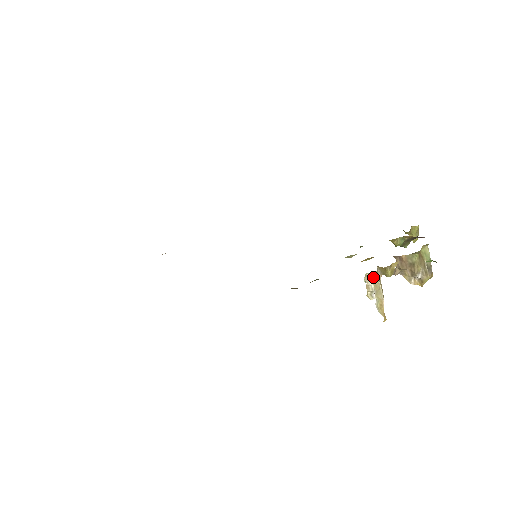
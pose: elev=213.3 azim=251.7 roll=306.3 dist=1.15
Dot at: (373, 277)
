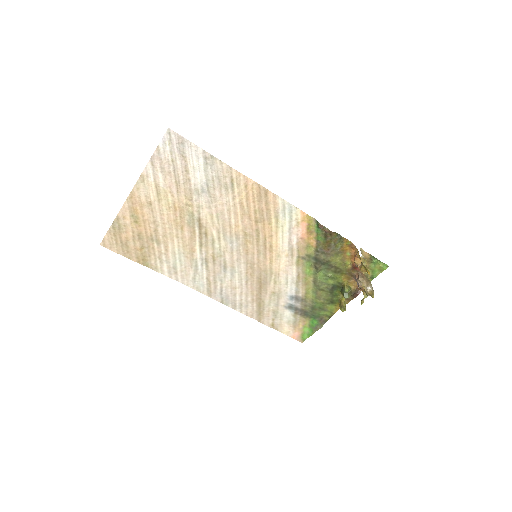
Dot at: occluded
